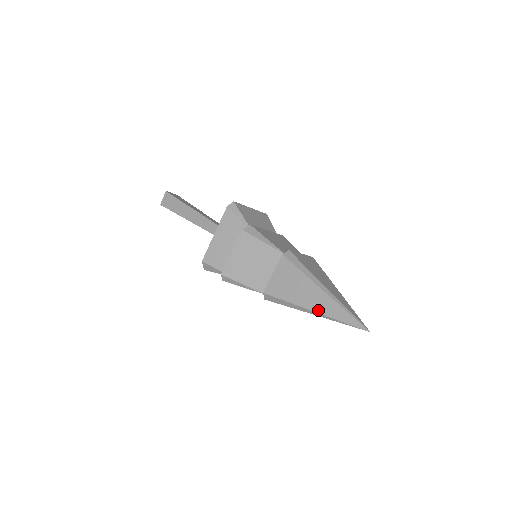
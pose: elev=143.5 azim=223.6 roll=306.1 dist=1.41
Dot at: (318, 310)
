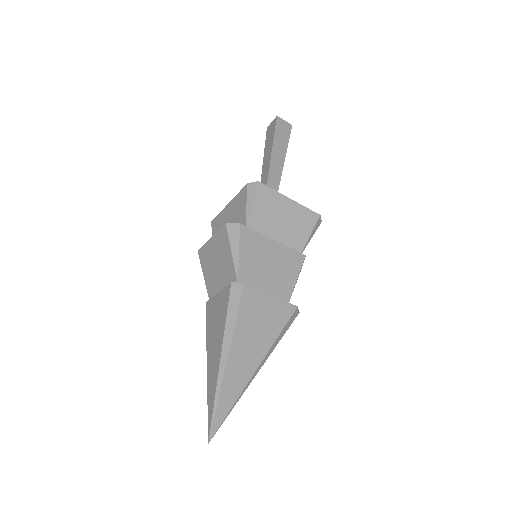
Dot at: (208, 369)
